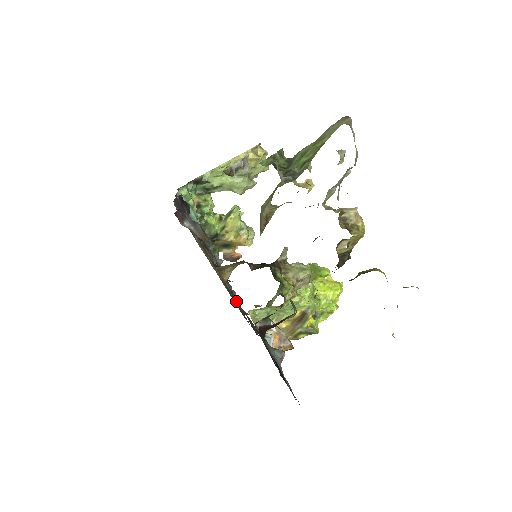
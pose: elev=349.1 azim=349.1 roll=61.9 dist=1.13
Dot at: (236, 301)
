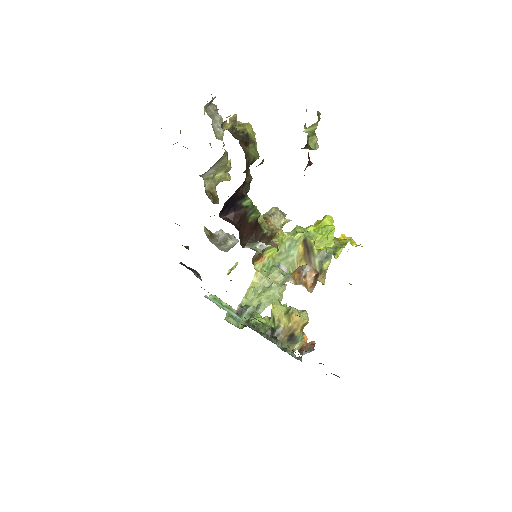
Dot at: occluded
